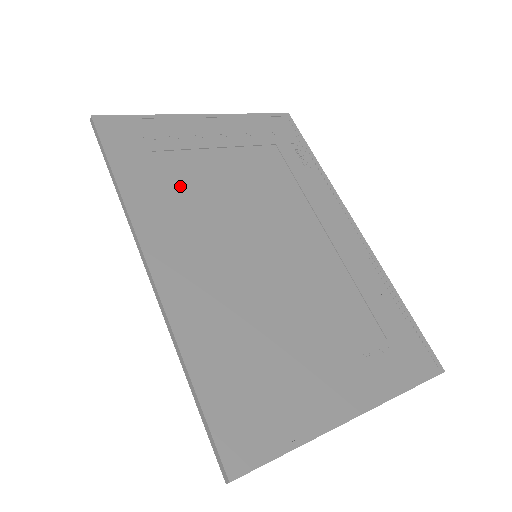
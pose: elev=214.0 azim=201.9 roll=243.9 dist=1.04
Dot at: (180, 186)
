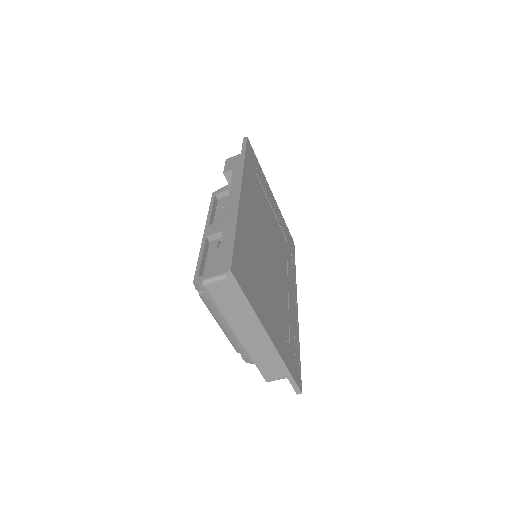
Dot at: (258, 193)
